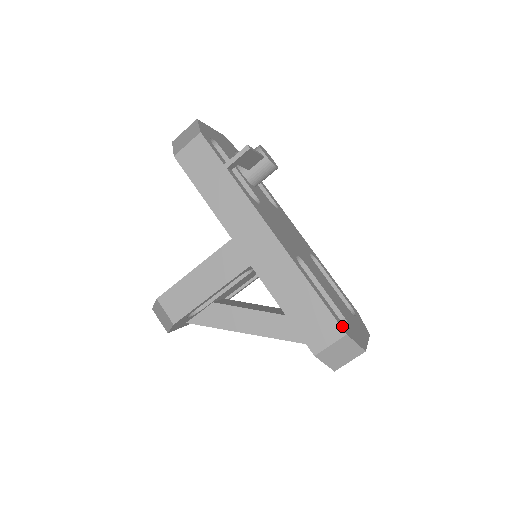
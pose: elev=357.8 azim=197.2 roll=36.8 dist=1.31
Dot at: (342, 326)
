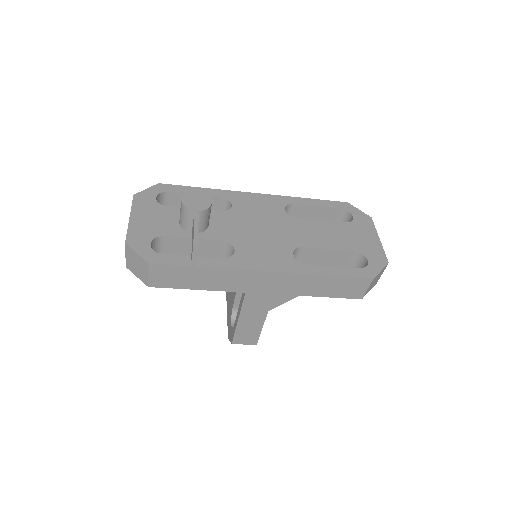
Dot at: (366, 275)
